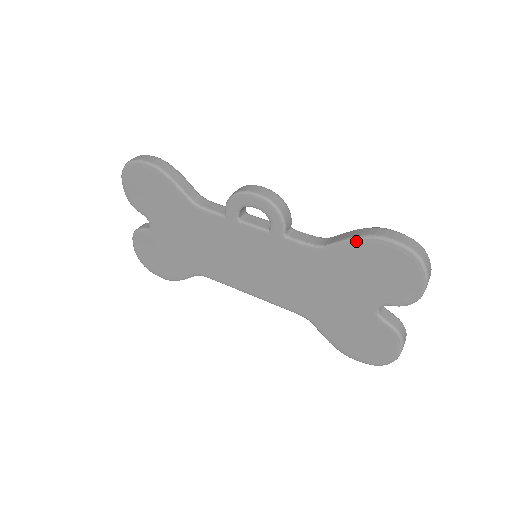
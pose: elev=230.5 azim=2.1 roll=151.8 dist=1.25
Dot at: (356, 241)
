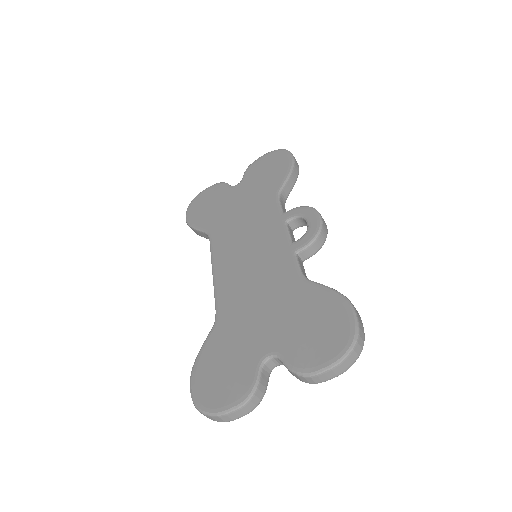
Dot at: (333, 292)
